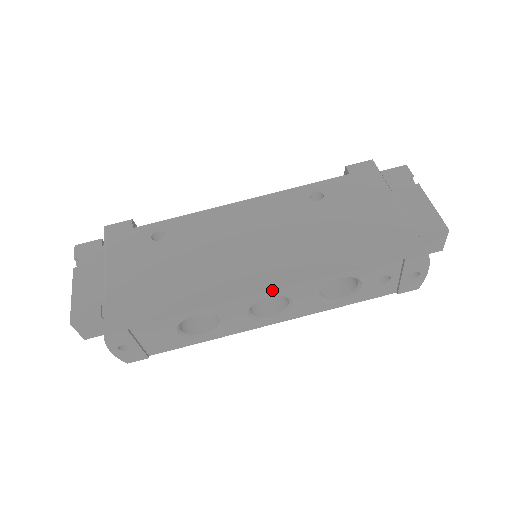
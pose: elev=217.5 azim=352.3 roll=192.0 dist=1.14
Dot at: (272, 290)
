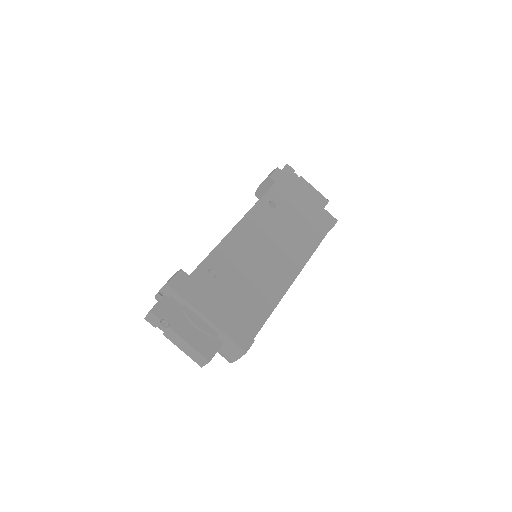
Dot at: occluded
